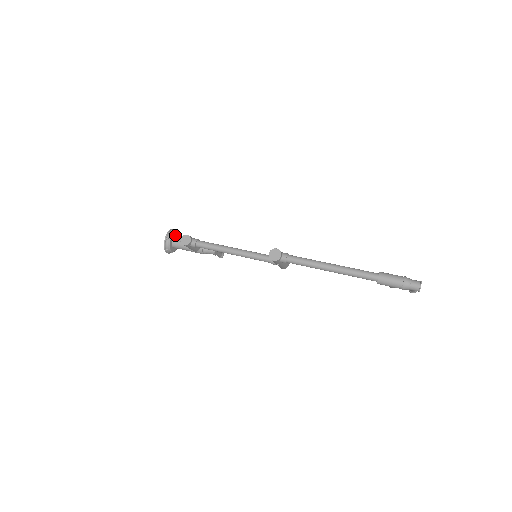
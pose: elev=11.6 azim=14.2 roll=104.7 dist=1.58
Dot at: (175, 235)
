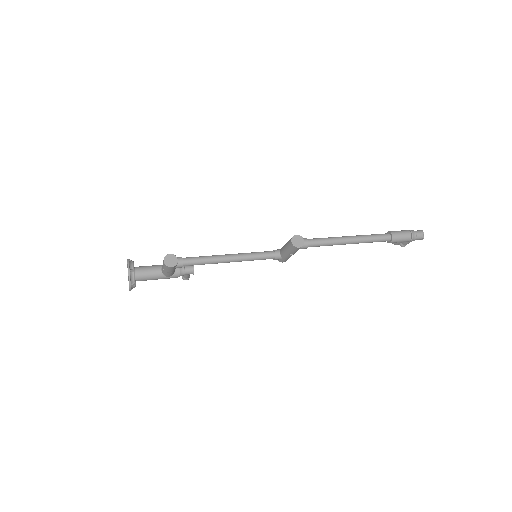
Dot at: occluded
